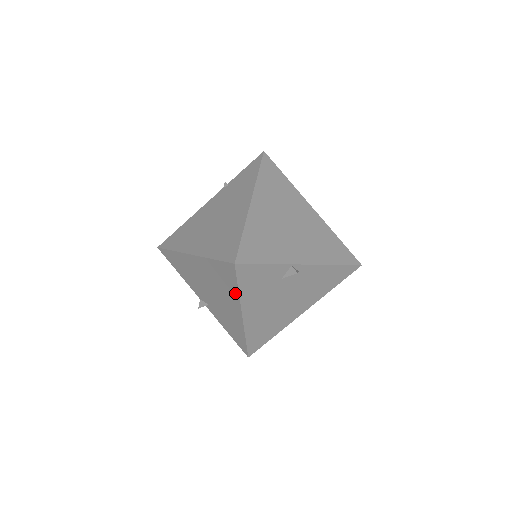
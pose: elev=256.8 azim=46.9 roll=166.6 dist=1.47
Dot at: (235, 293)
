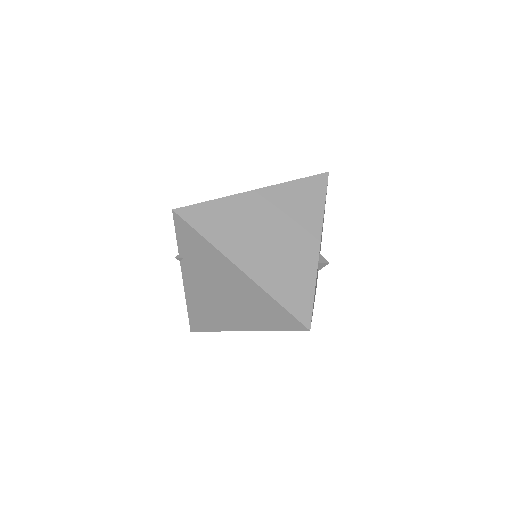
Dot at: occluded
